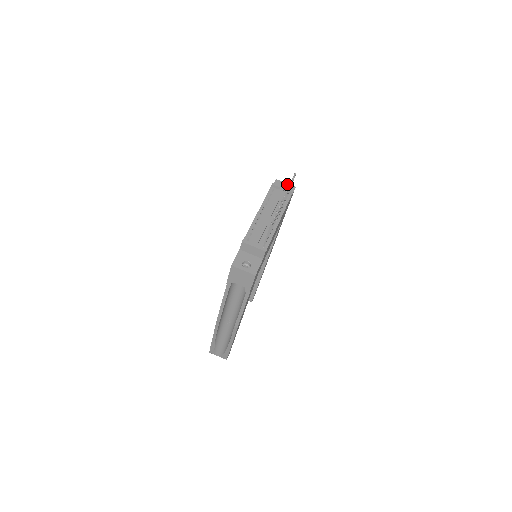
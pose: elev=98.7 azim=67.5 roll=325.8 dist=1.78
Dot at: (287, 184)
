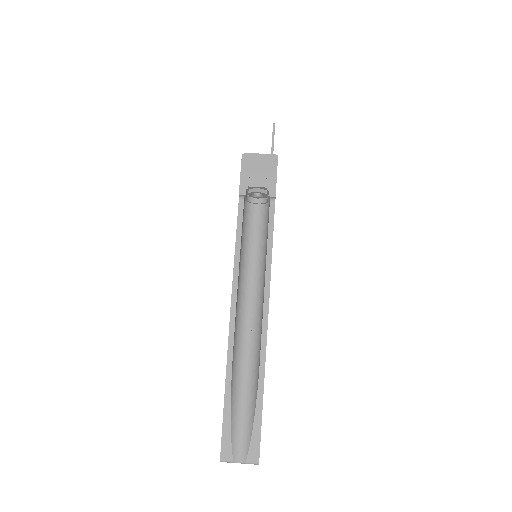
Dot at: occluded
